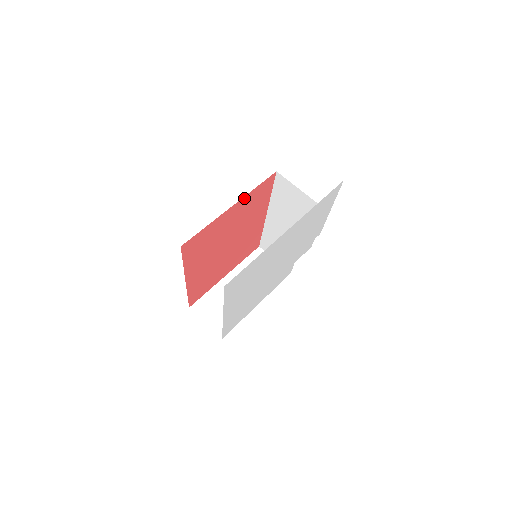
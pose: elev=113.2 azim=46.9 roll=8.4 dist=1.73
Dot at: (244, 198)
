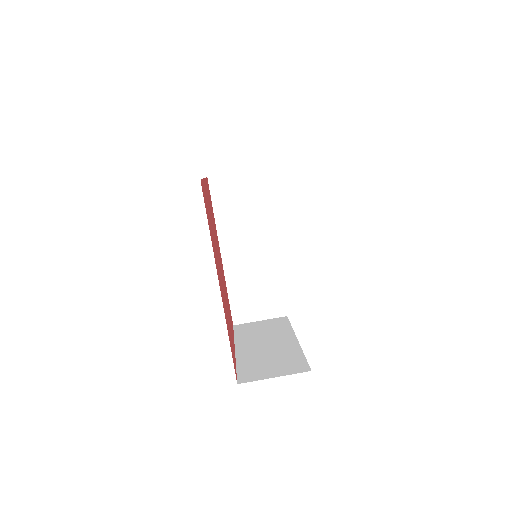
Dot at: occluded
